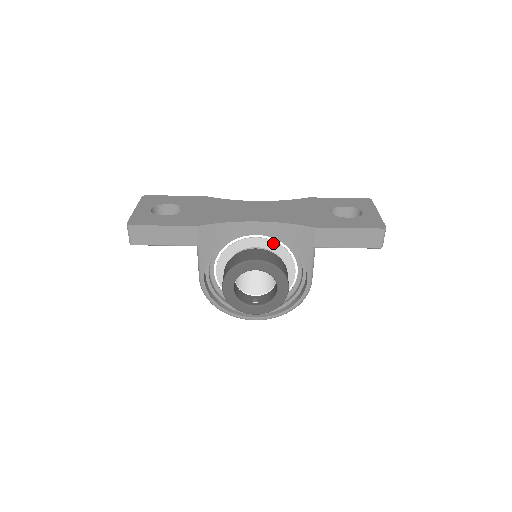
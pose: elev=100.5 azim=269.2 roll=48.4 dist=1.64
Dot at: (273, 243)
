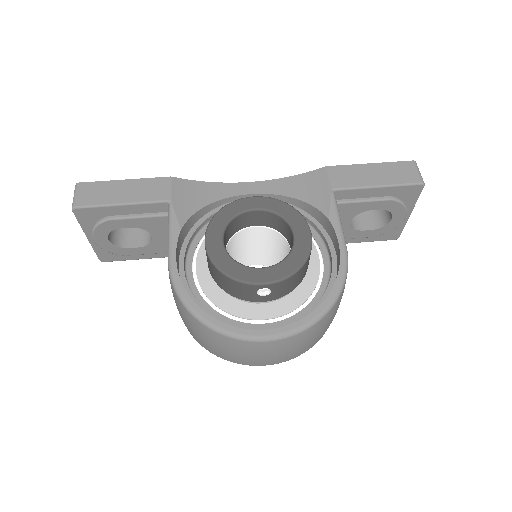
Dot at: occluded
